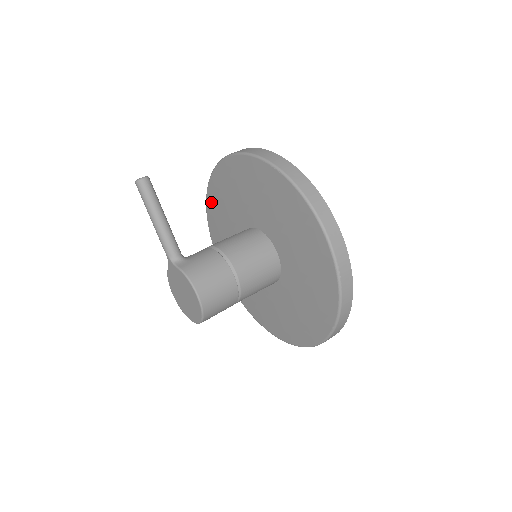
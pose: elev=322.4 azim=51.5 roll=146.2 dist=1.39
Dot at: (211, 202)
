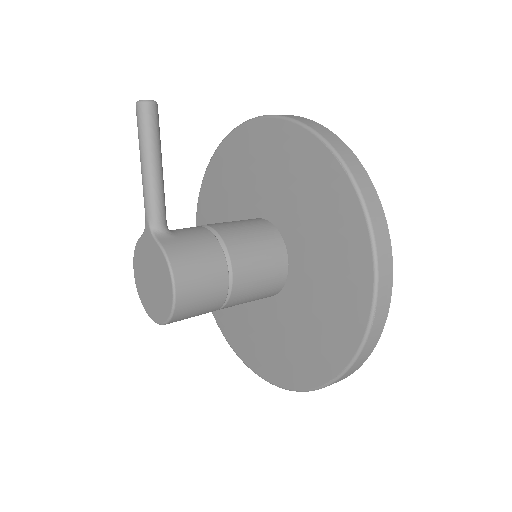
Dot at: (215, 168)
